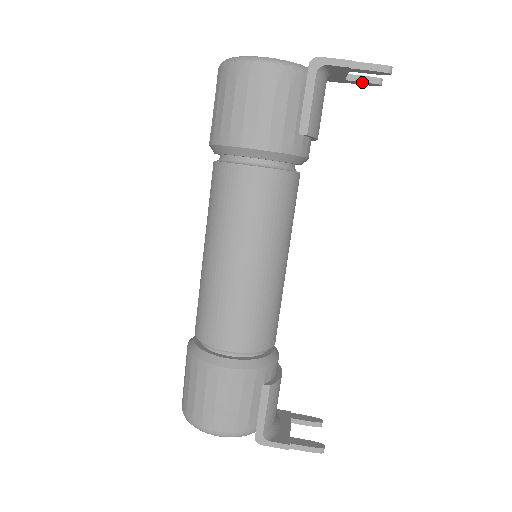
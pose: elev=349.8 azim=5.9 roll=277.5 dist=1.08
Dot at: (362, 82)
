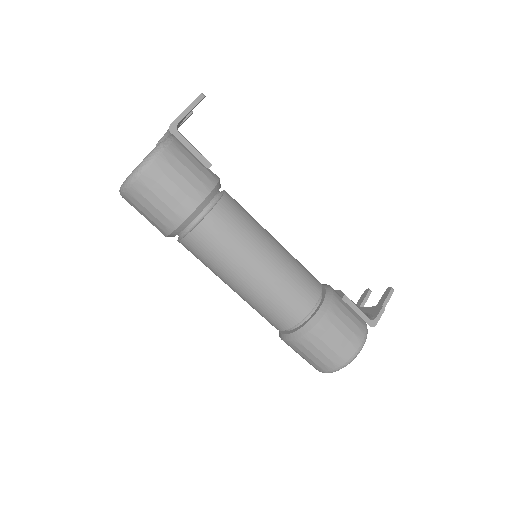
Dot at: occluded
